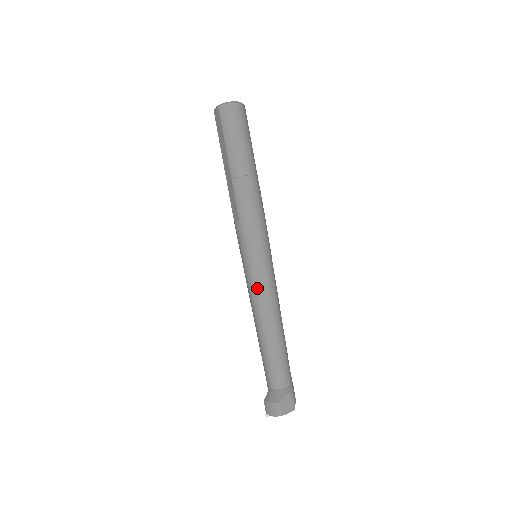
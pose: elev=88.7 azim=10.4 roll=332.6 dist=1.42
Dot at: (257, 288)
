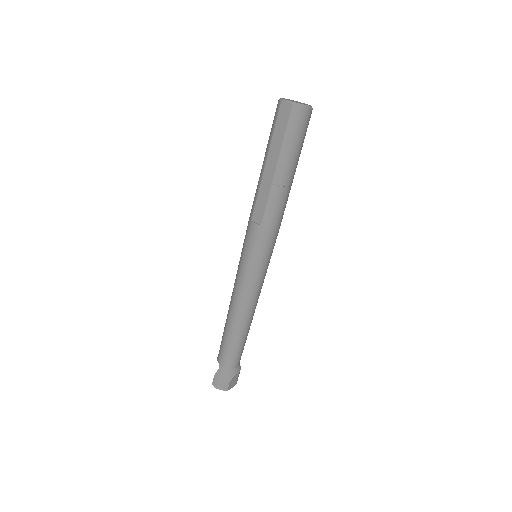
Dot at: (250, 289)
